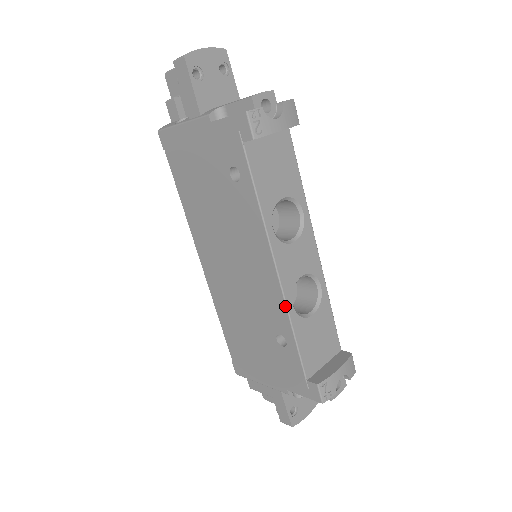
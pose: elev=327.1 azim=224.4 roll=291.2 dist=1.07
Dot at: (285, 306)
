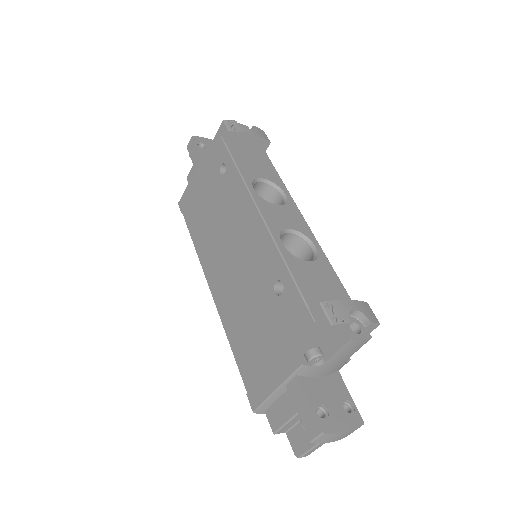
Dot at: (272, 240)
